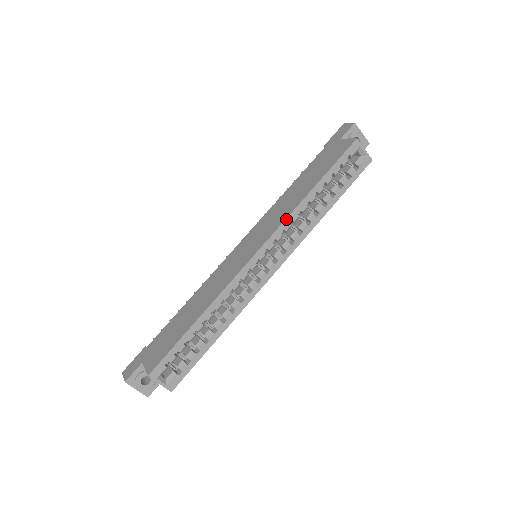
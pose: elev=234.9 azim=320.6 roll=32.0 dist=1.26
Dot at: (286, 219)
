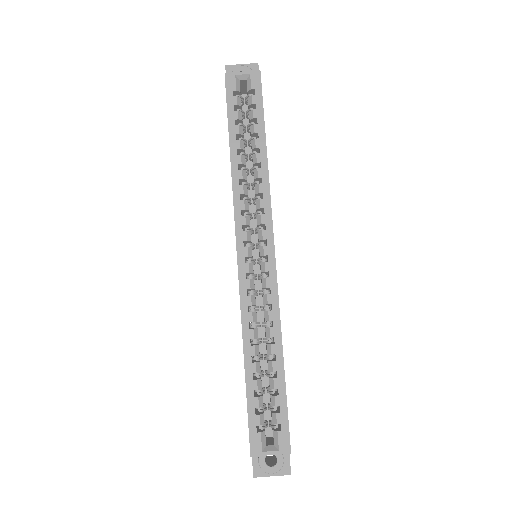
Dot at: (233, 200)
